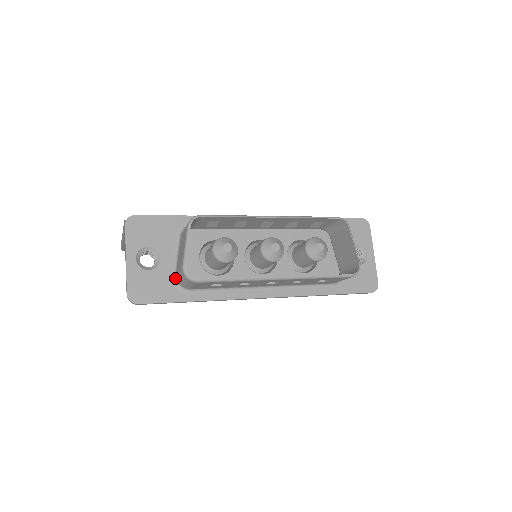
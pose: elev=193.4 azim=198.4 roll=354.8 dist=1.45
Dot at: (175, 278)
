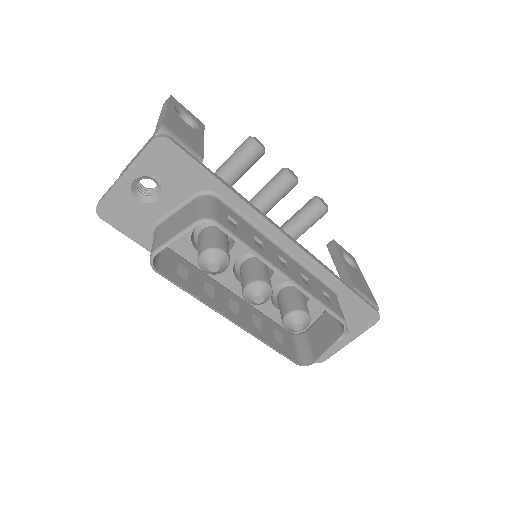
Dot at: (156, 226)
